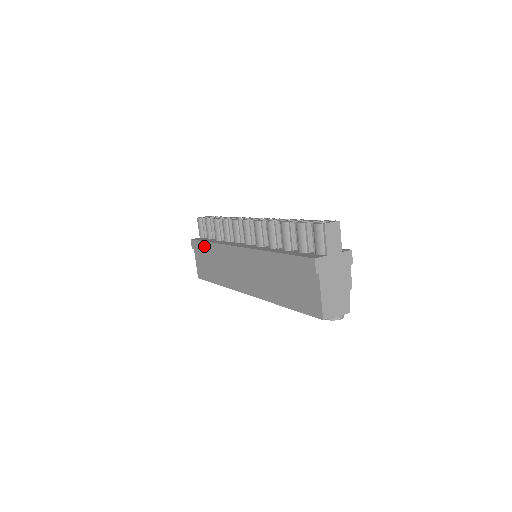
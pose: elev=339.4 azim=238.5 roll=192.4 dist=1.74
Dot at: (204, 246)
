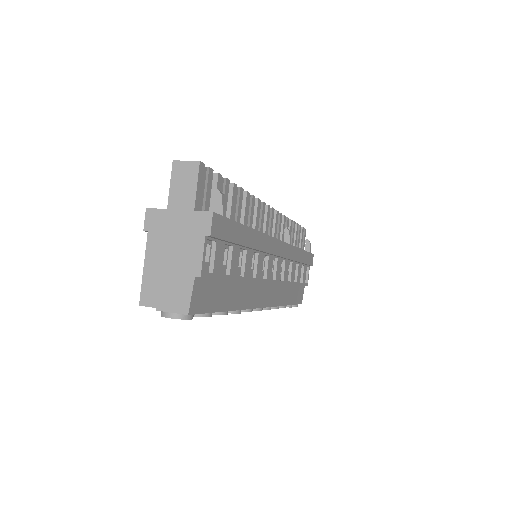
Dot at: occluded
